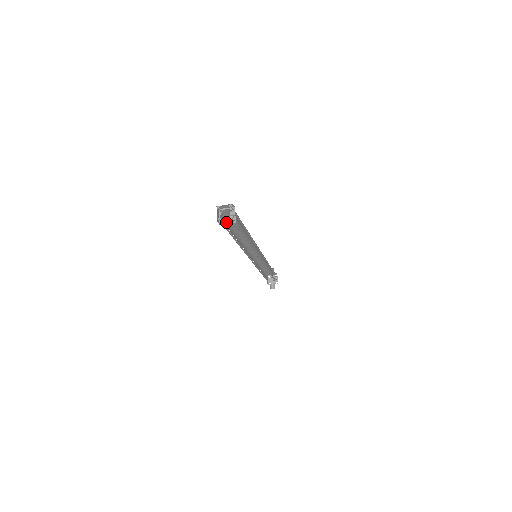
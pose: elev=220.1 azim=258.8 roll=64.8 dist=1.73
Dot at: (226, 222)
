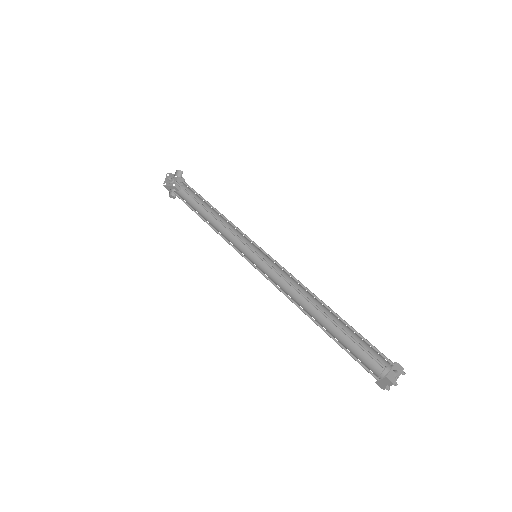
Dot at: occluded
